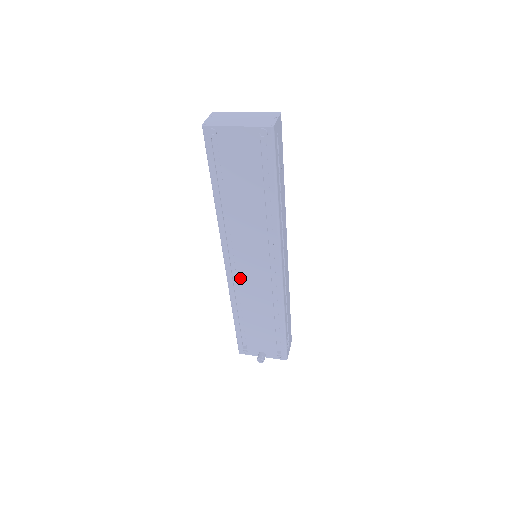
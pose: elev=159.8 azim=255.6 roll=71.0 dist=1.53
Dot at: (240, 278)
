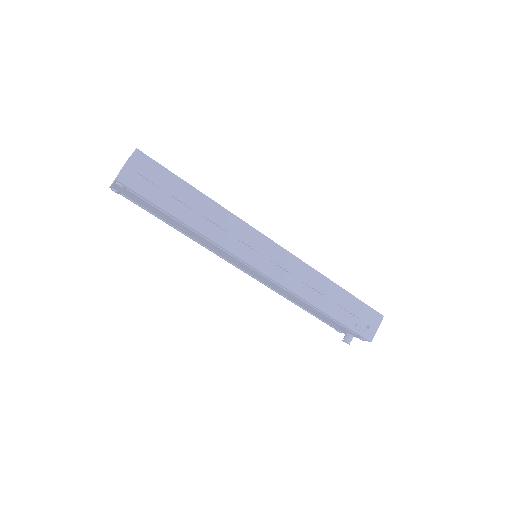
Dot at: (257, 278)
